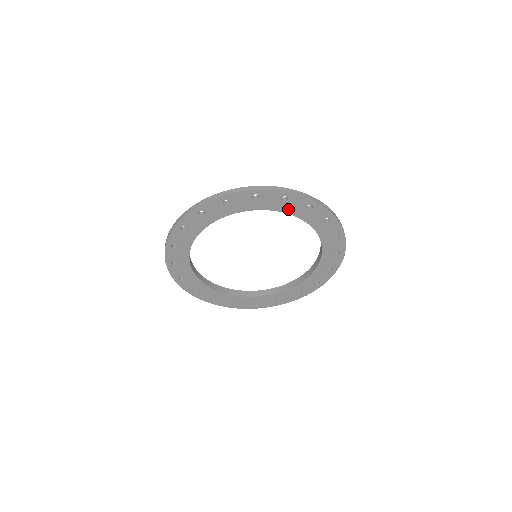
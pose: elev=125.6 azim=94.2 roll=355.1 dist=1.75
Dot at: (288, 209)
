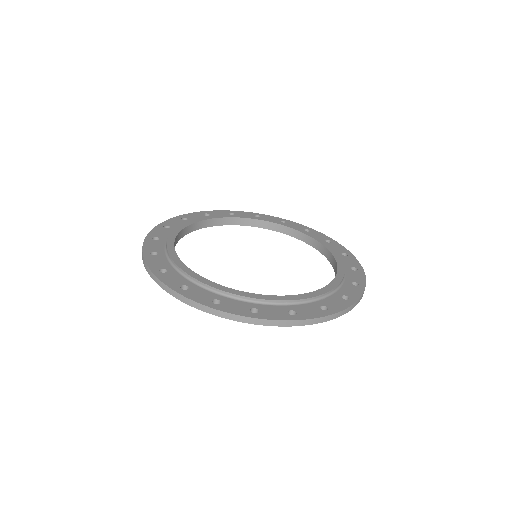
Dot at: occluded
